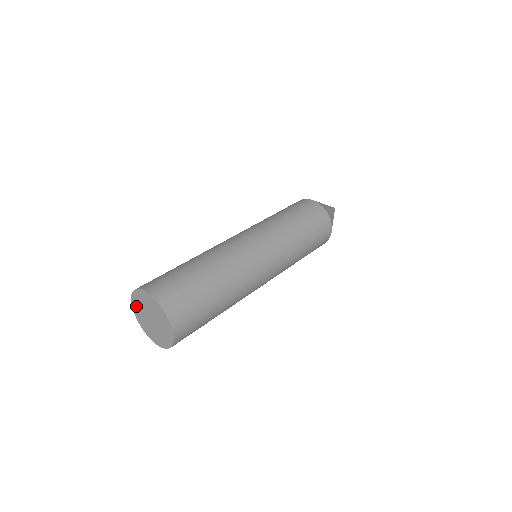
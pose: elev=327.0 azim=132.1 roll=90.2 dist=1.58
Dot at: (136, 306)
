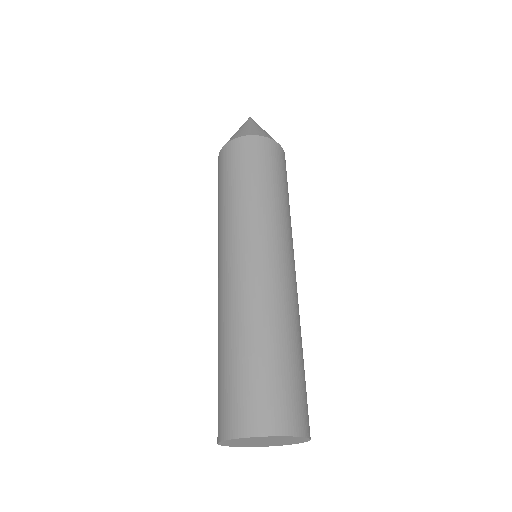
Dot at: (229, 443)
